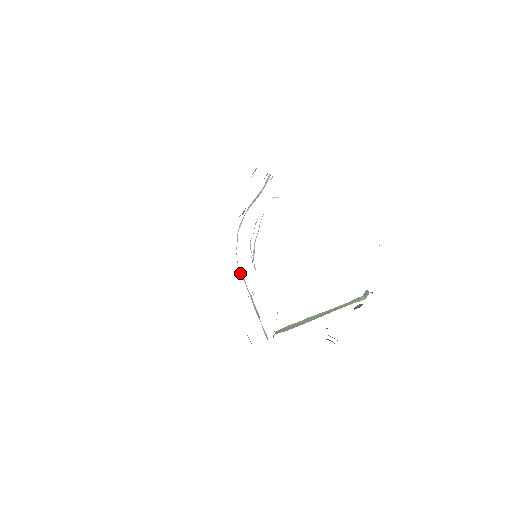
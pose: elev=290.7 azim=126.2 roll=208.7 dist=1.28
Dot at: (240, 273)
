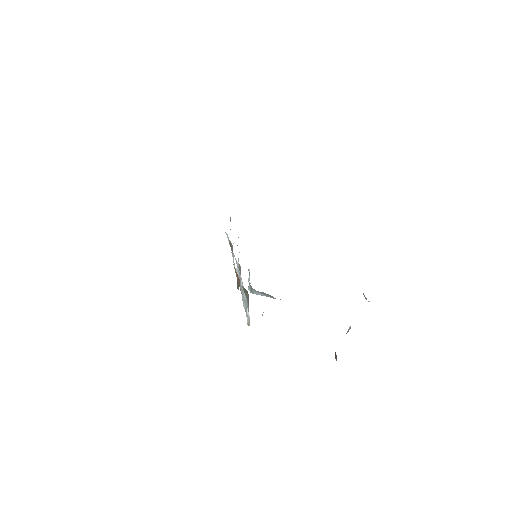
Dot at: occluded
